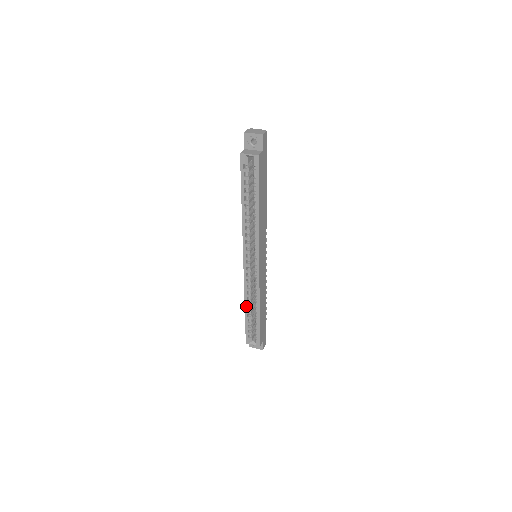
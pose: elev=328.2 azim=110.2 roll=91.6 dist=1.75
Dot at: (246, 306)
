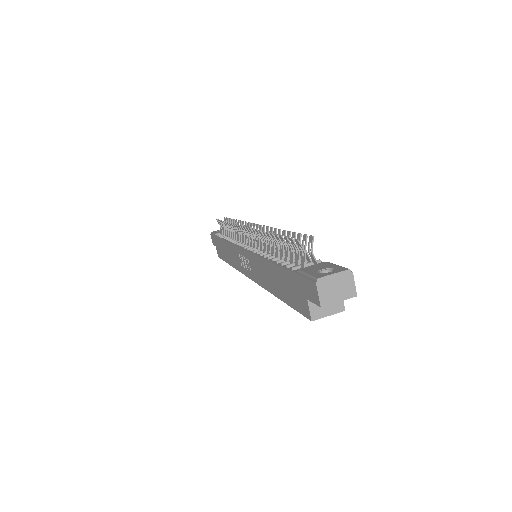
Dot at: occluded
